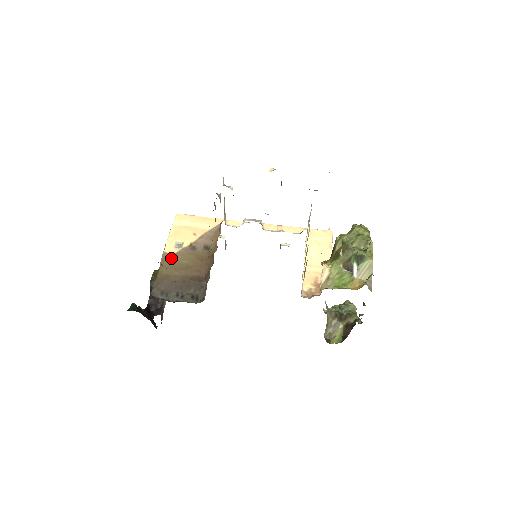
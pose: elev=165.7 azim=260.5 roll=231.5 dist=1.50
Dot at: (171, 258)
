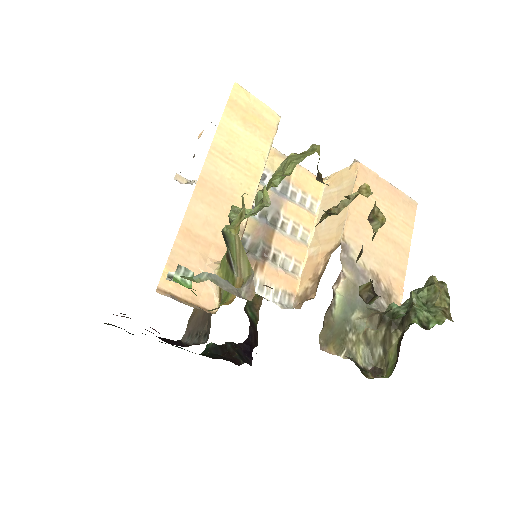
Dot at: occluded
